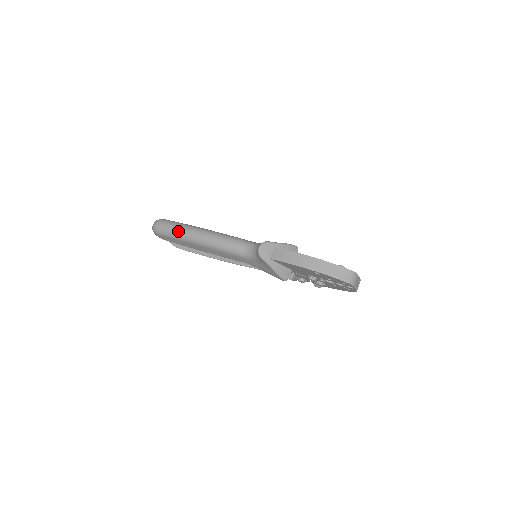
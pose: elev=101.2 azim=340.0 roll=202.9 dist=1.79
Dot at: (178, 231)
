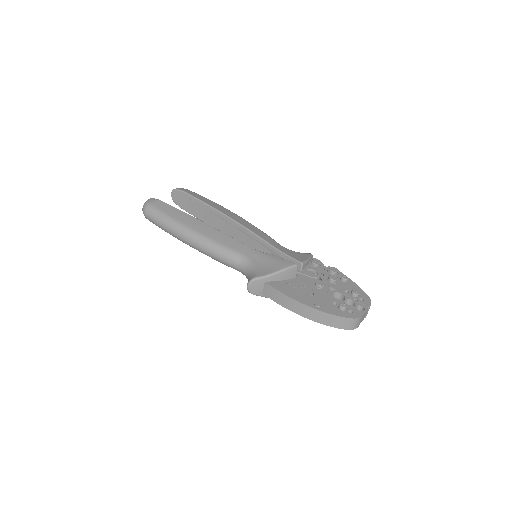
Dot at: (167, 230)
